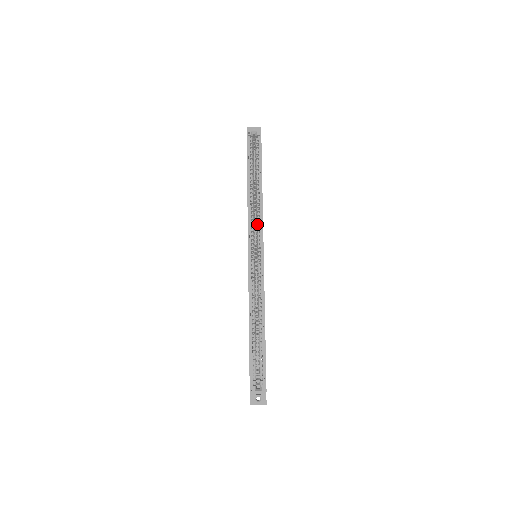
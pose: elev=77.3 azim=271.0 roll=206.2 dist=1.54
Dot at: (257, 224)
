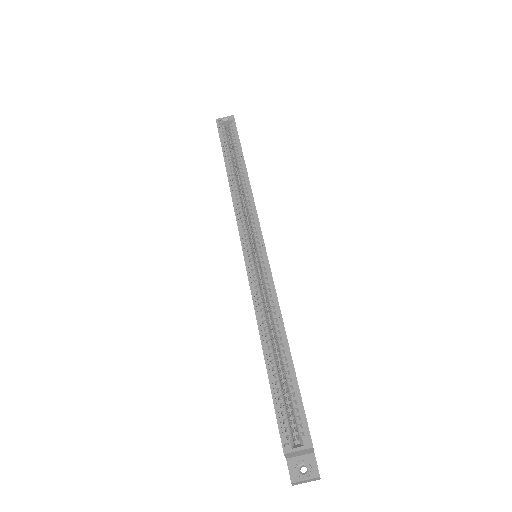
Dot at: (248, 212)
